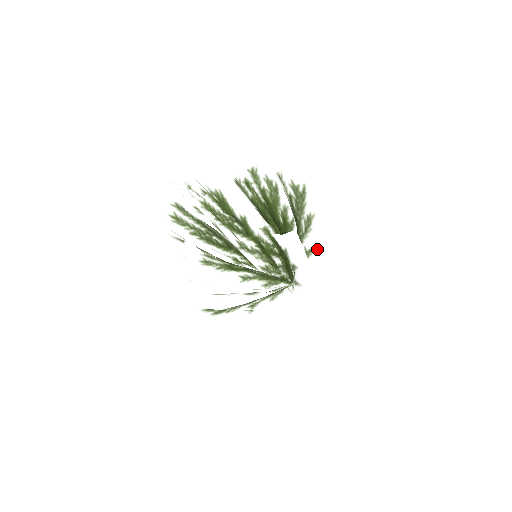
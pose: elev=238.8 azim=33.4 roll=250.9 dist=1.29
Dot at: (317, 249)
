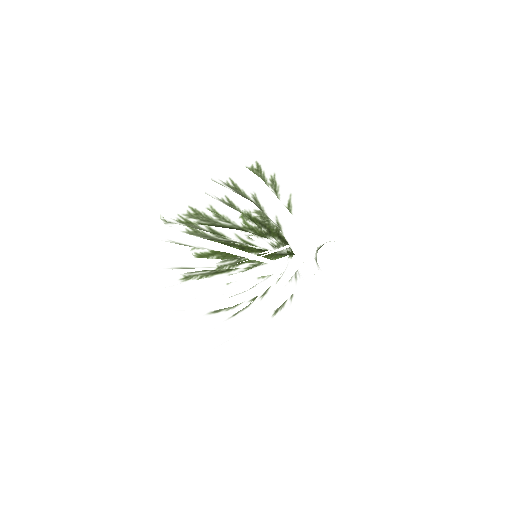
Dot at: (276, 181)
